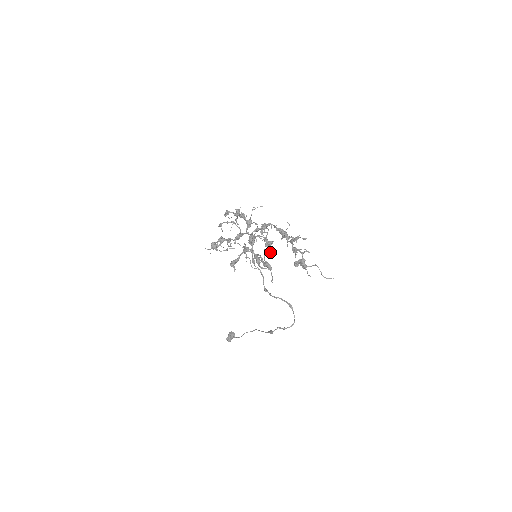
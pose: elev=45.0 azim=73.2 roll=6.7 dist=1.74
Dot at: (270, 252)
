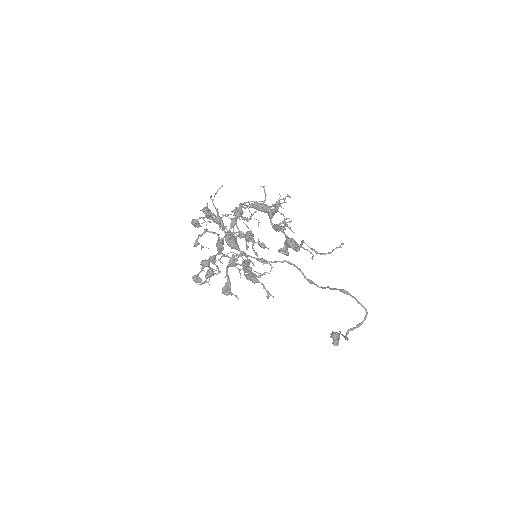
Dot at: (259, 245)
